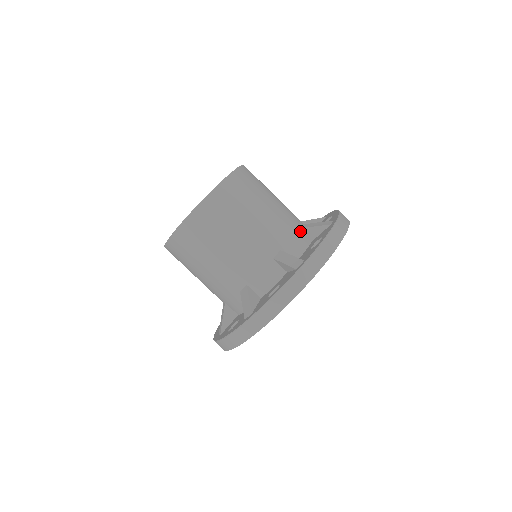
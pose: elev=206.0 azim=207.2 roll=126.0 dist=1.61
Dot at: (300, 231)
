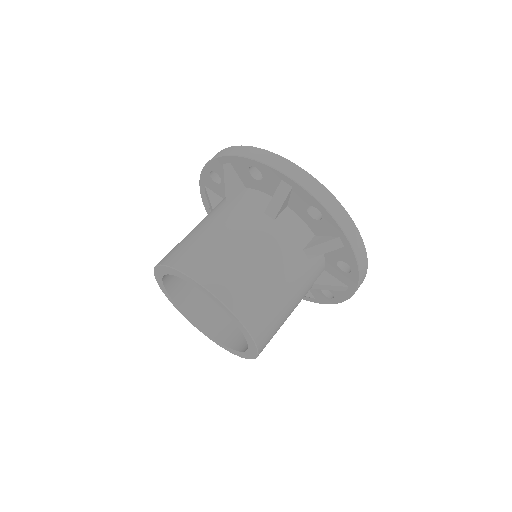
Dot at: (311, 257)
